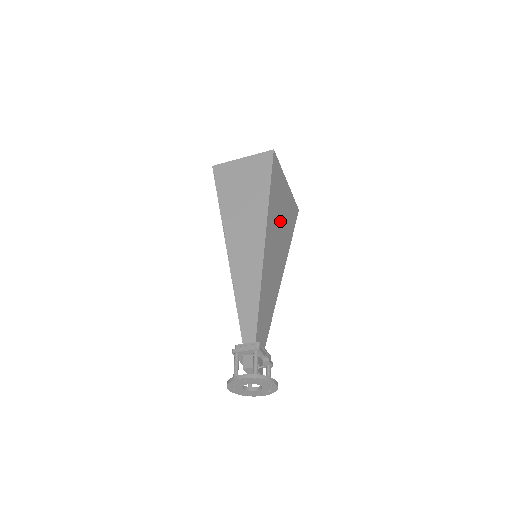
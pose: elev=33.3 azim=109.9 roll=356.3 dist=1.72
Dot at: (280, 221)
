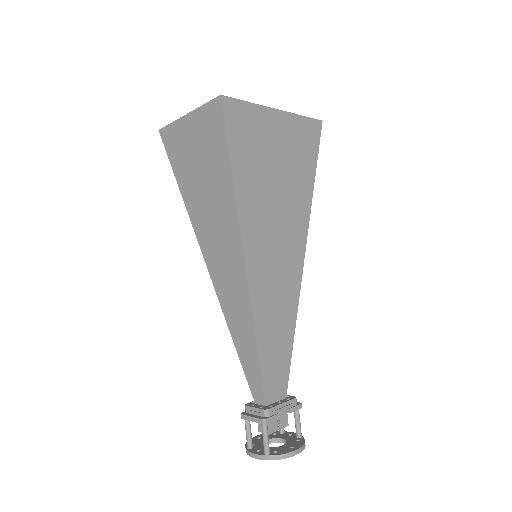
Dot at: (275, 196)
